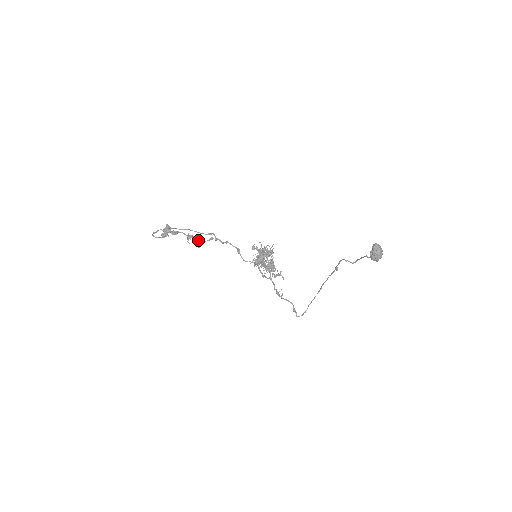
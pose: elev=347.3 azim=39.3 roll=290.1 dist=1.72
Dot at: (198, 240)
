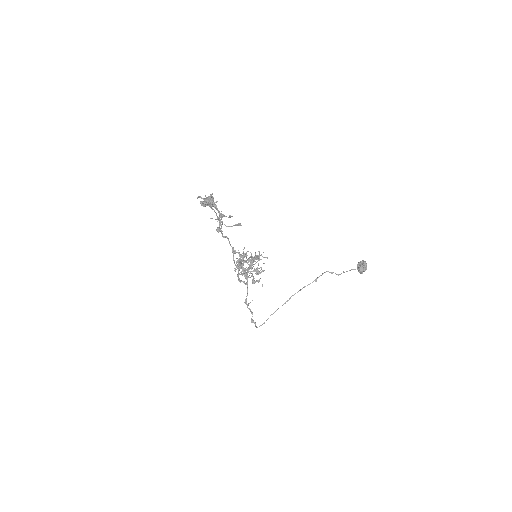
Dot at: occluded
